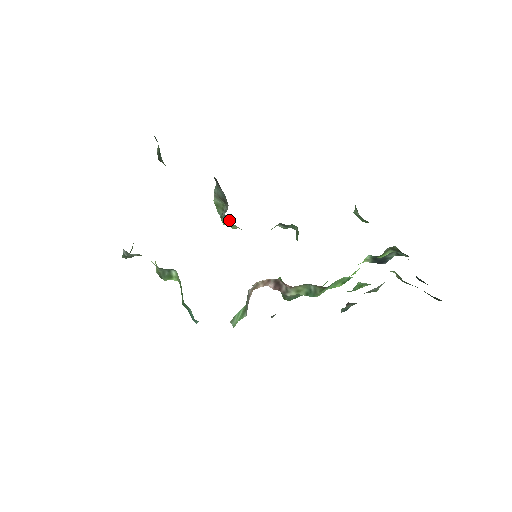
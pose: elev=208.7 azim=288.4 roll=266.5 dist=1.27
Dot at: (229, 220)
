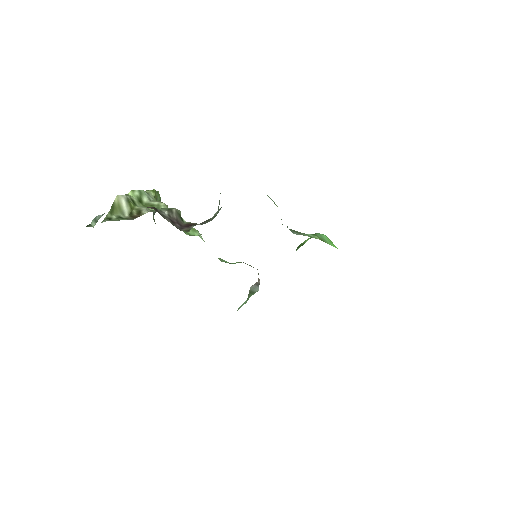
Dot at: occluded
